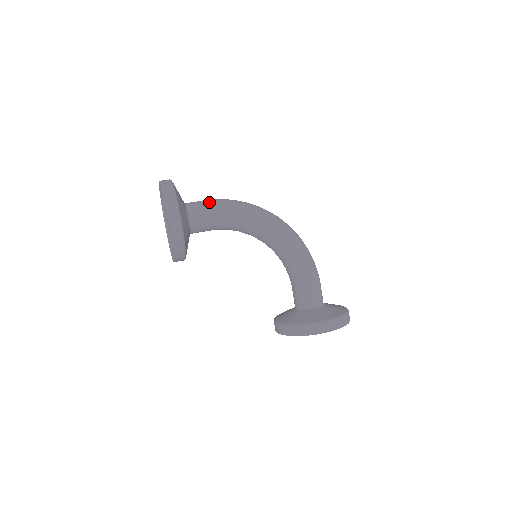
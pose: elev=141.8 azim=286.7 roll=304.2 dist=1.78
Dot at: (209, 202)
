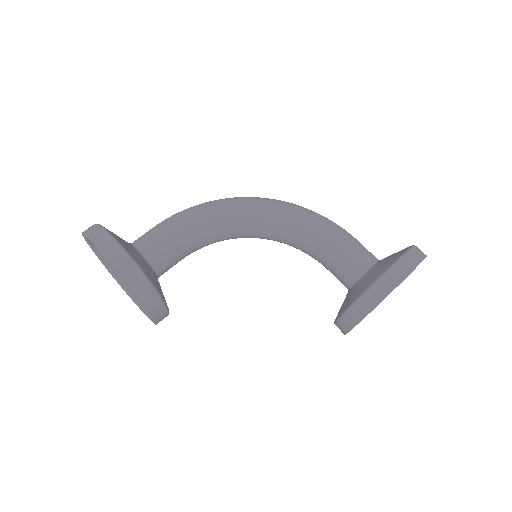
Dot at: (157, 225)
